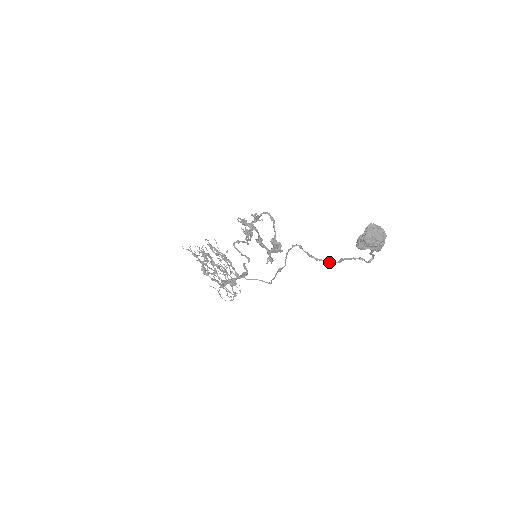
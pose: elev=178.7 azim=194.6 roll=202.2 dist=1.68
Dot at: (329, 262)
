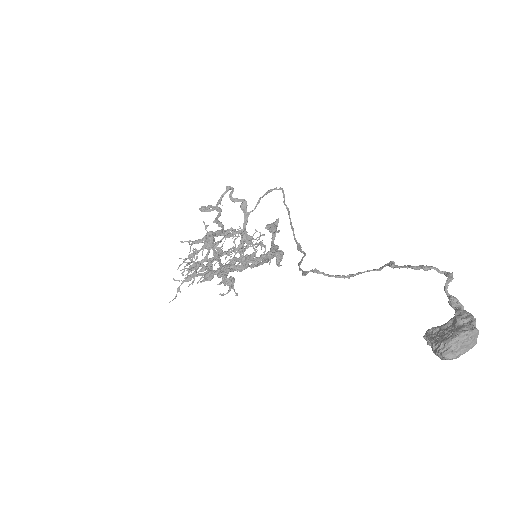
Dot at: occluded
